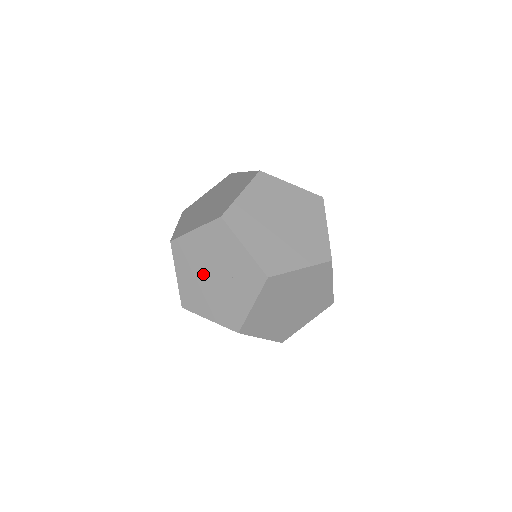
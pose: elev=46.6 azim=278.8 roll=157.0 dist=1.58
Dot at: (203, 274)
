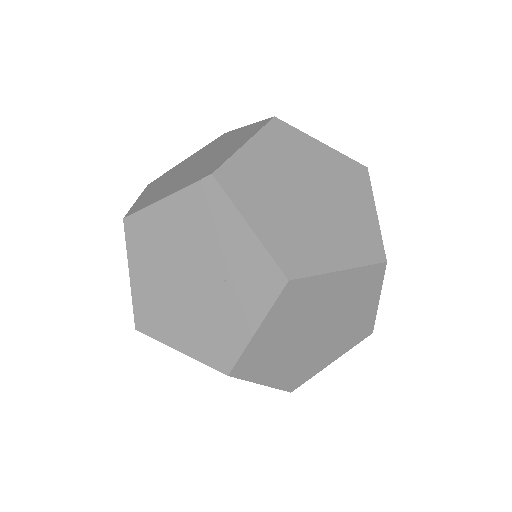
Dot at: (174, 274)
